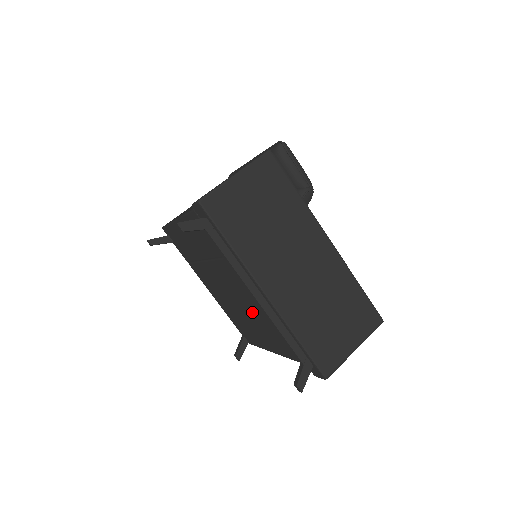
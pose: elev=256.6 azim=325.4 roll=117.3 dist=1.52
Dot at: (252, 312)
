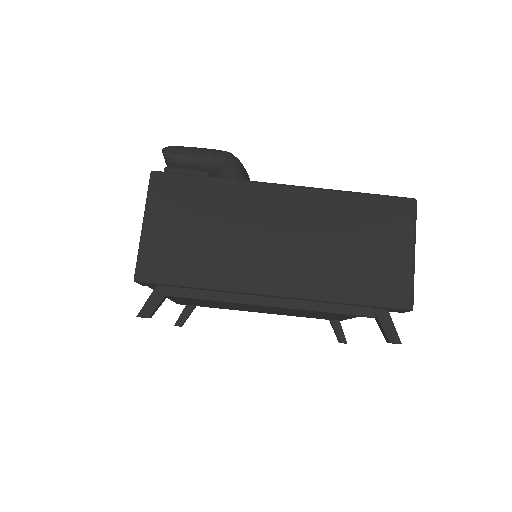
Dot at: occluded
